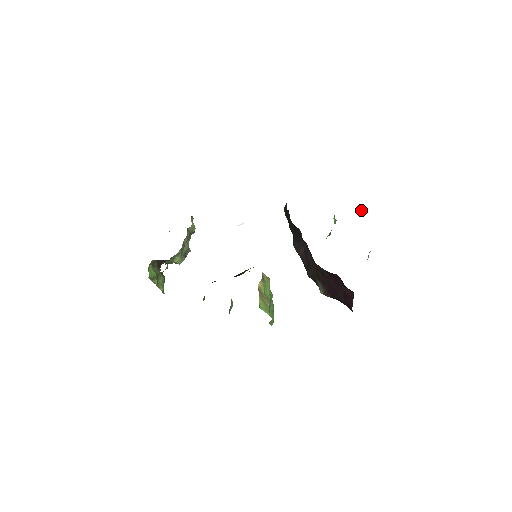
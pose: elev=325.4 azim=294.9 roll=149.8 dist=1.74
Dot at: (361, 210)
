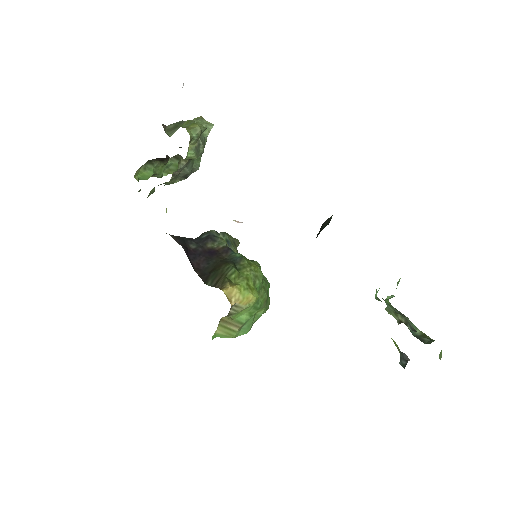
Dot at: (405, 359)
